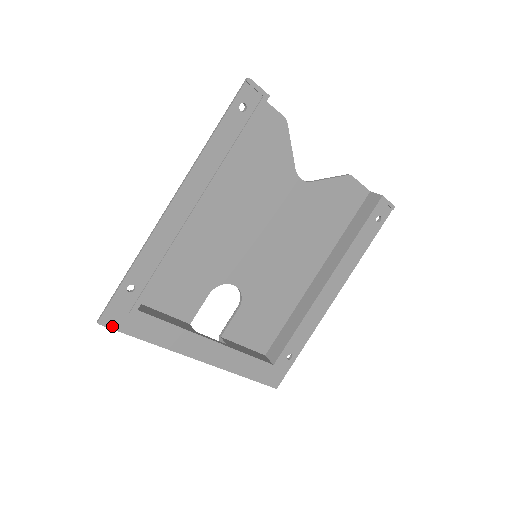
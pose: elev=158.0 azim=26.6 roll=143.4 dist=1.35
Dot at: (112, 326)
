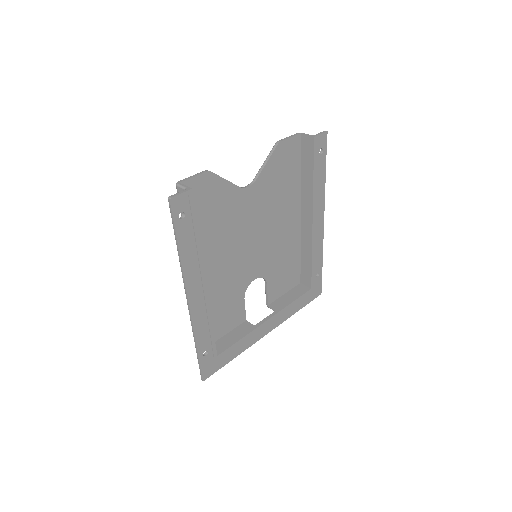
Dot at: (211, 374)
